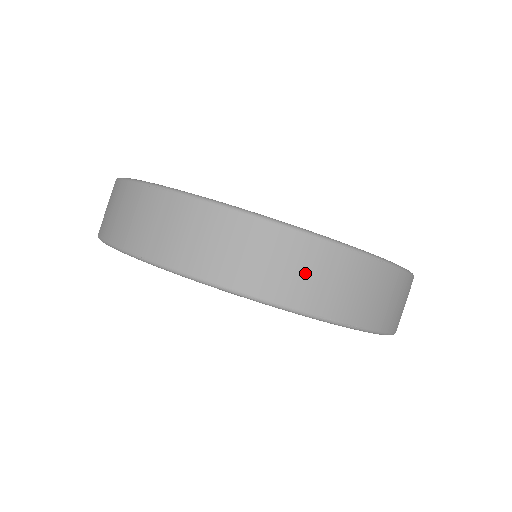
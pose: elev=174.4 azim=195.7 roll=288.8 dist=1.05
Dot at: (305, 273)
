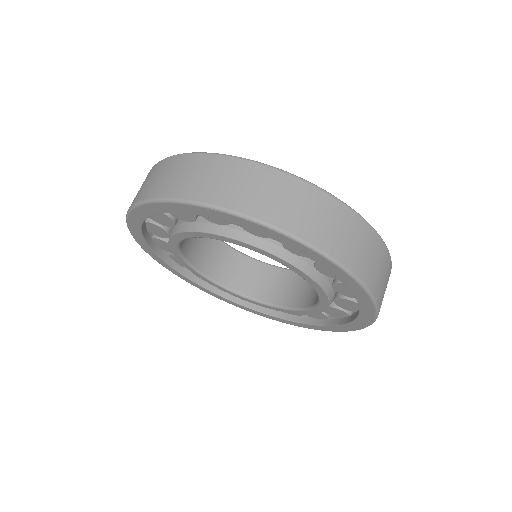
Dot at: (380, 270)
